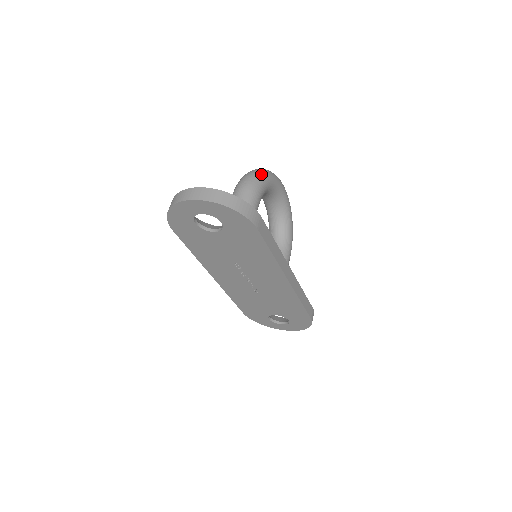
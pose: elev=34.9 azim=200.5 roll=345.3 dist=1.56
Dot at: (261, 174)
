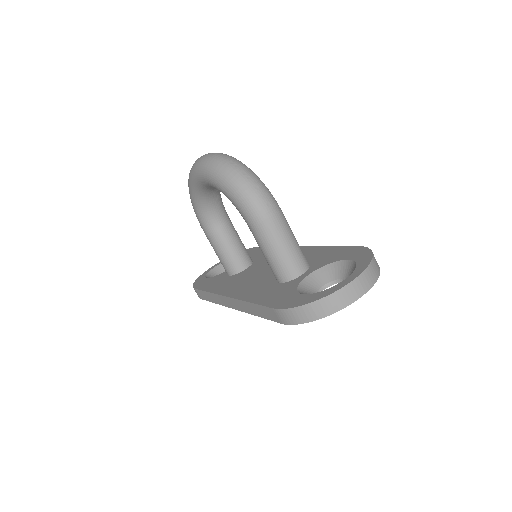
Dot at: (257, 177)
